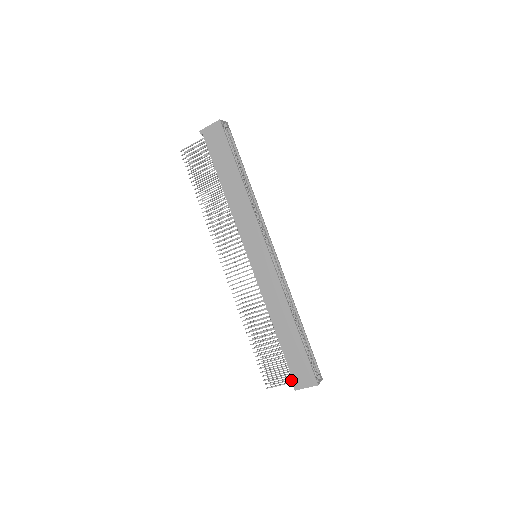
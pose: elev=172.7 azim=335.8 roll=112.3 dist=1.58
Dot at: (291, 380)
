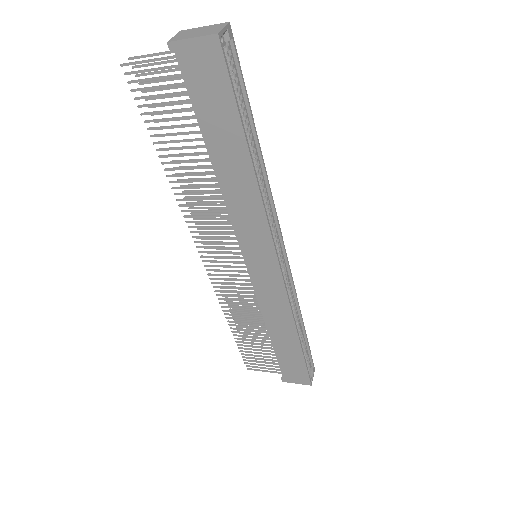
Dot at: occluded
